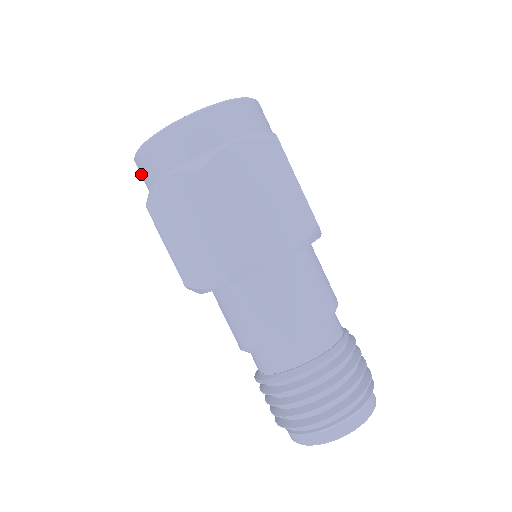
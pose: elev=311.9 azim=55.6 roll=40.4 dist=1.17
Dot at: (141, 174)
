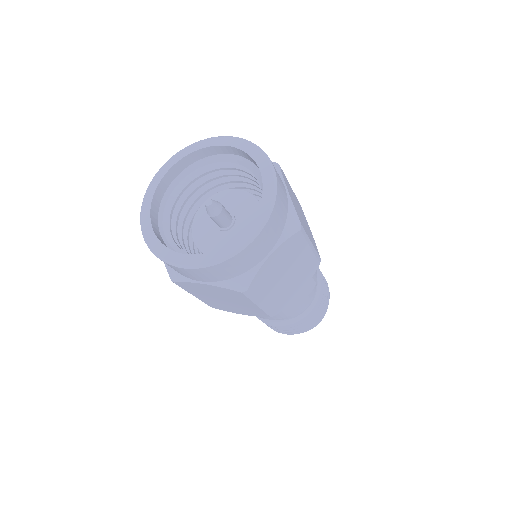
Dot at: occluded
